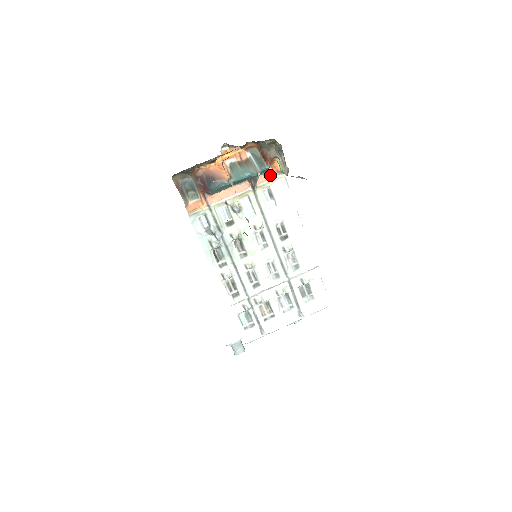
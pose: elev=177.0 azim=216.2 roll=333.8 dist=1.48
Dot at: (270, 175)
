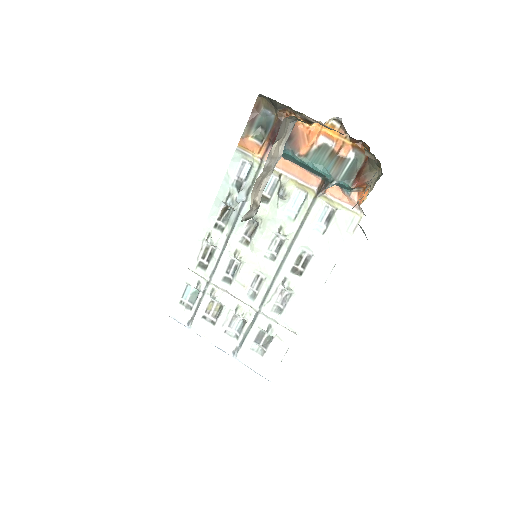
Dot at: (349, 199)
